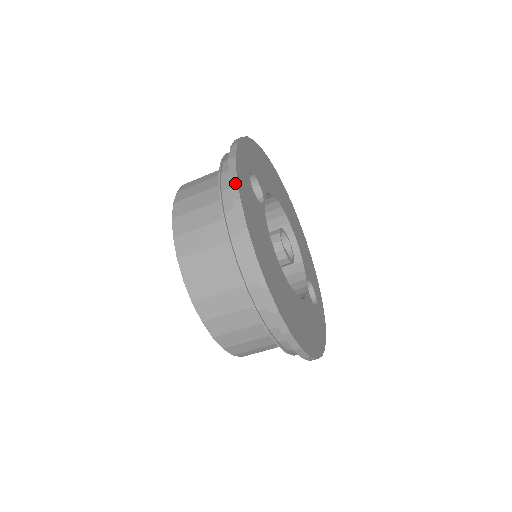
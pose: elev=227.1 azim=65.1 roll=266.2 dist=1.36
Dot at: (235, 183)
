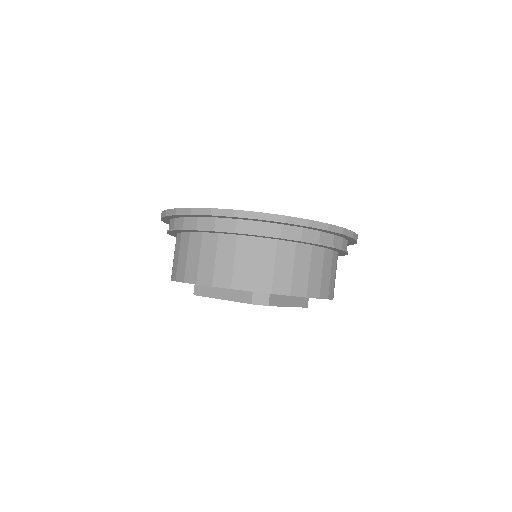
Dot at: occluded
